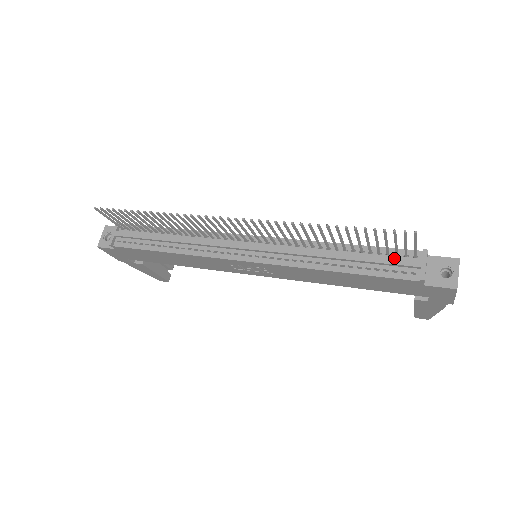
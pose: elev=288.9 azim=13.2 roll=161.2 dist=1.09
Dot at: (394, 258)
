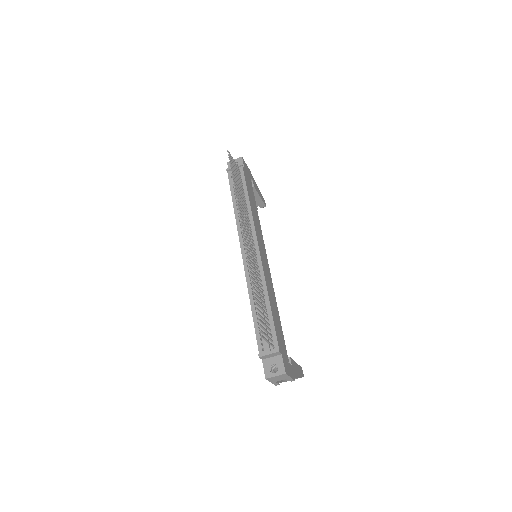
Dot at: (269, 335)
